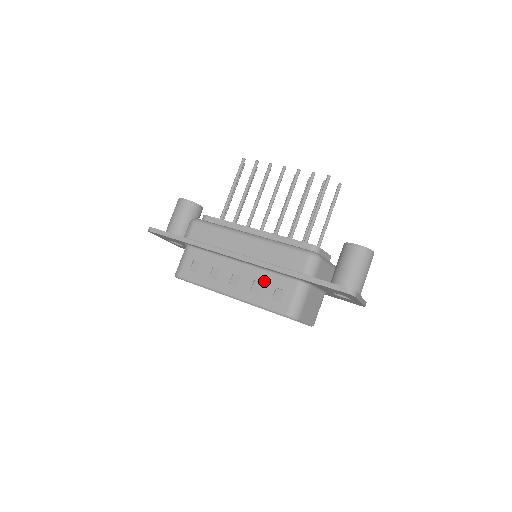
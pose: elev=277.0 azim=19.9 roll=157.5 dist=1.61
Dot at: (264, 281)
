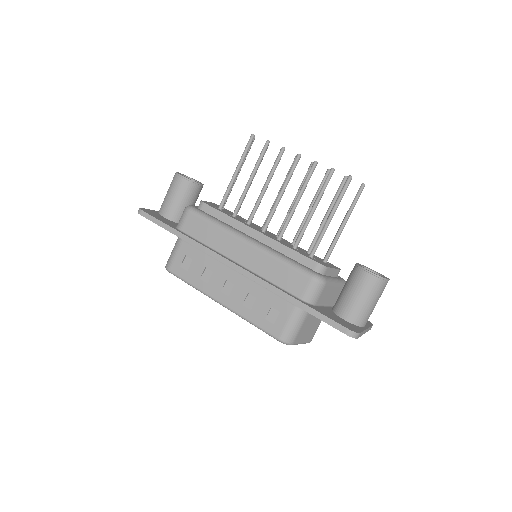
Dot at: (259, 296)
